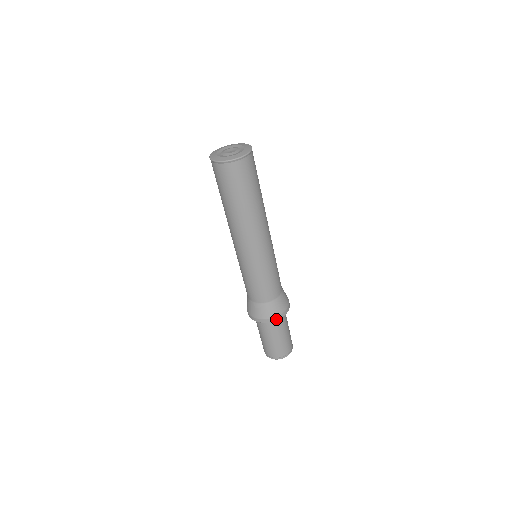
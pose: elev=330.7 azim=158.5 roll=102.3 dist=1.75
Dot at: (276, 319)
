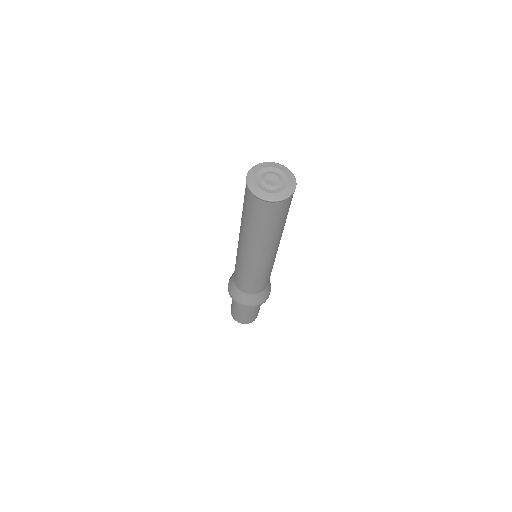
Dot at: (269, 294)
